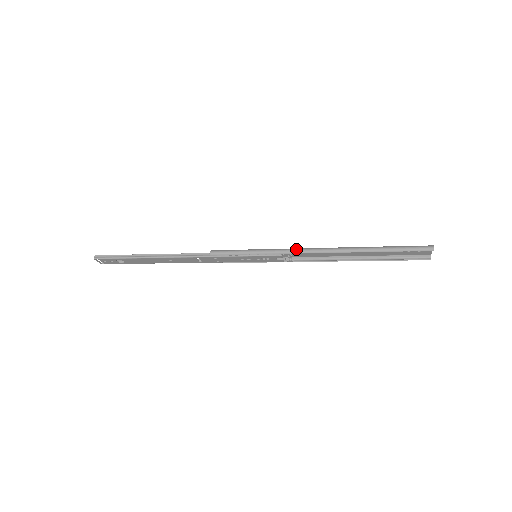
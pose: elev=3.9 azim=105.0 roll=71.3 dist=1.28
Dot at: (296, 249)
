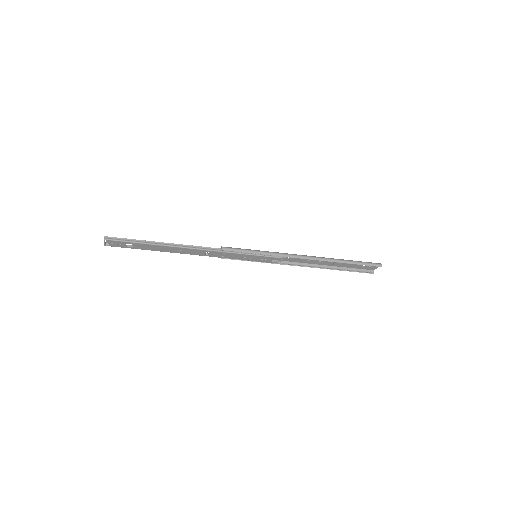
Dot at: (292, 254)
